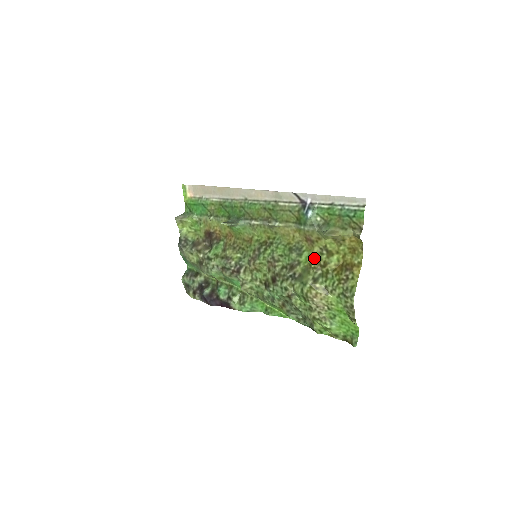
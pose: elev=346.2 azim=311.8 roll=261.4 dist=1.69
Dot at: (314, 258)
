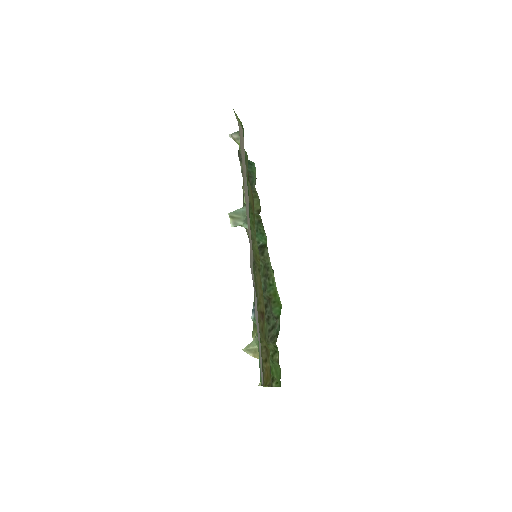
Dot at: occluded
